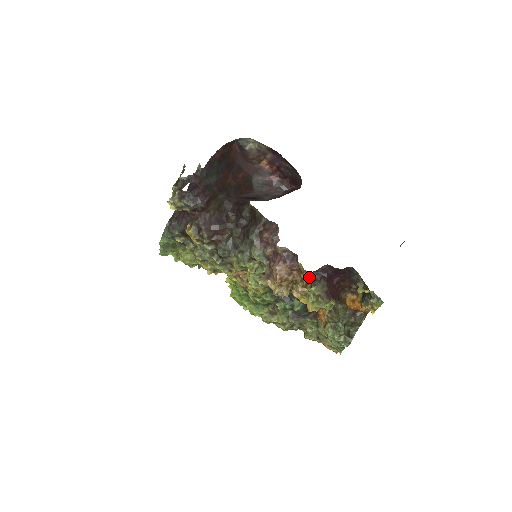
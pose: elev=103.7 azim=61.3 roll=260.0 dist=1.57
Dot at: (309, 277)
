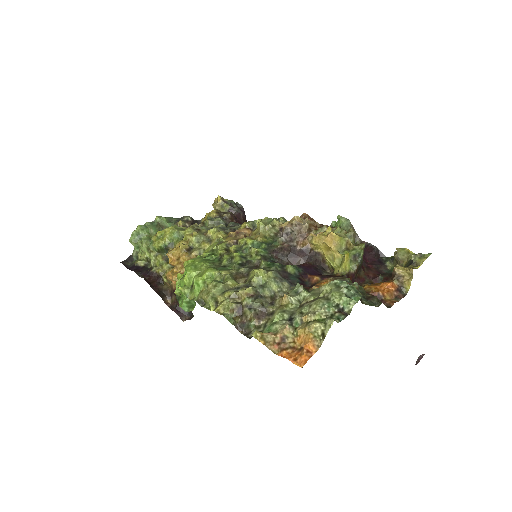
Dot at: occluded
